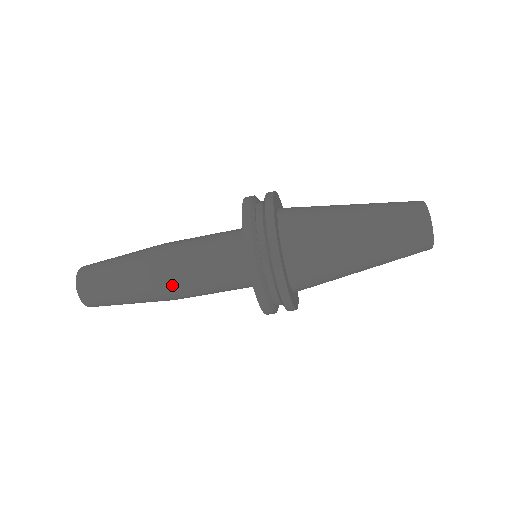
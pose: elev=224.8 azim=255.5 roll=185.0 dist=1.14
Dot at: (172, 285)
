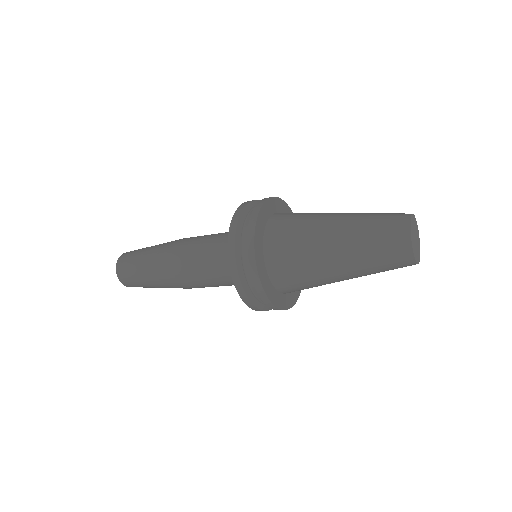
Dot at: (185, 281)
